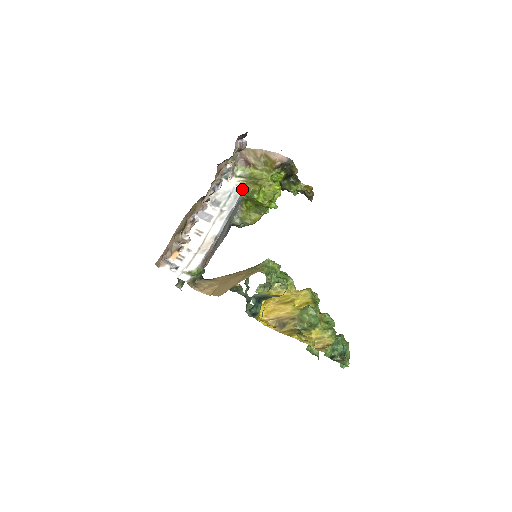
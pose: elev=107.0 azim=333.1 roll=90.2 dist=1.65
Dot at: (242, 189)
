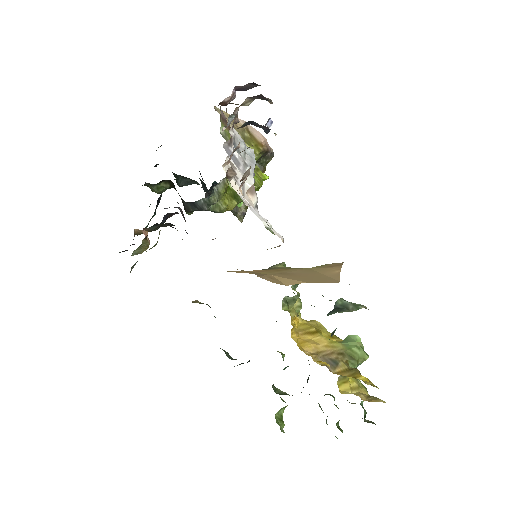
Dot at: occluded
